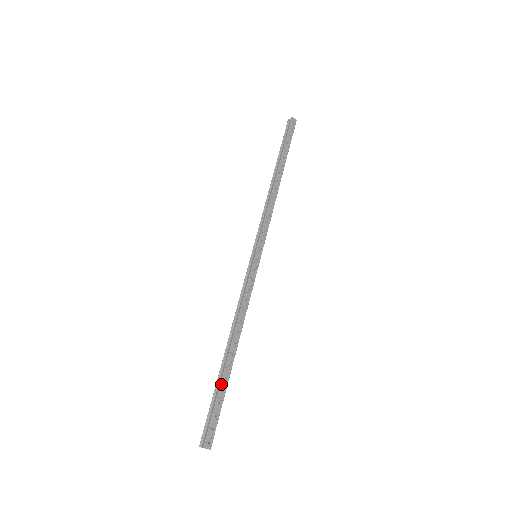
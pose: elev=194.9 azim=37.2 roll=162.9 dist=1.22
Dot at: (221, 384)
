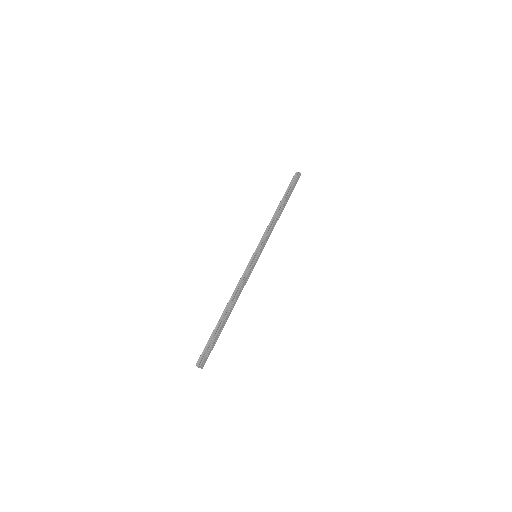
Dot at: (219, 330)
